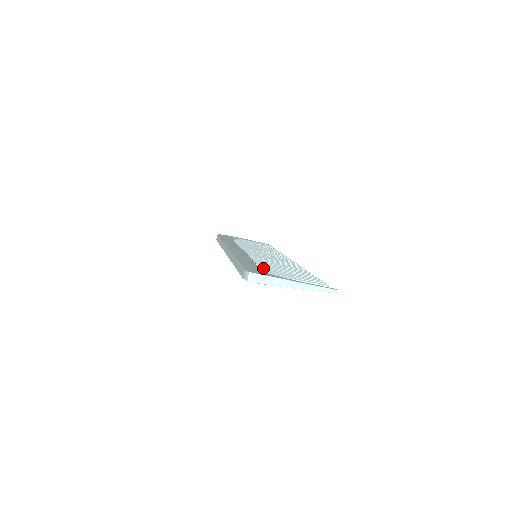
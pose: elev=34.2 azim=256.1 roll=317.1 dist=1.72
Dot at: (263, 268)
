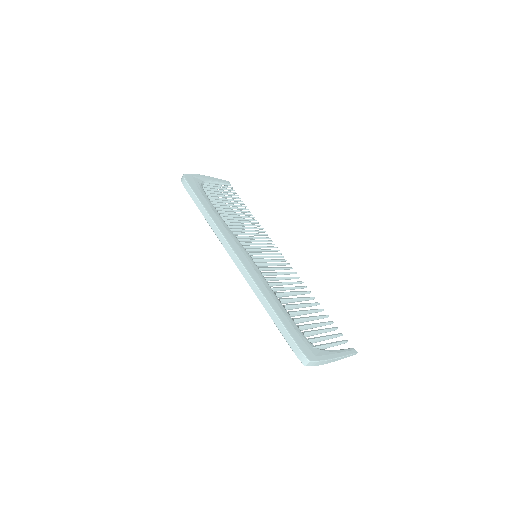
Dot at: (301, 327)
